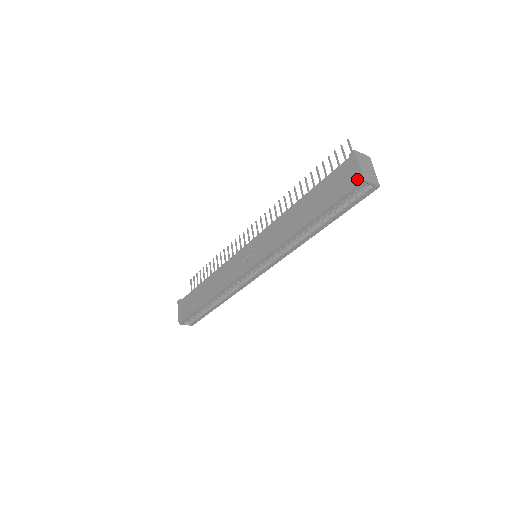
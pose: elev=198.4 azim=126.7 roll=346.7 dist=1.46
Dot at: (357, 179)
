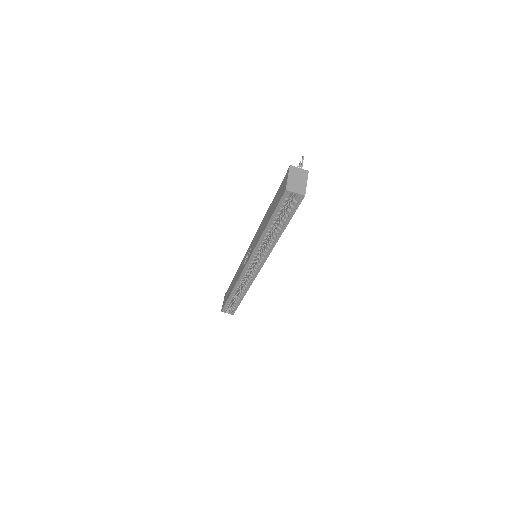
Dot at: (284, 189)
